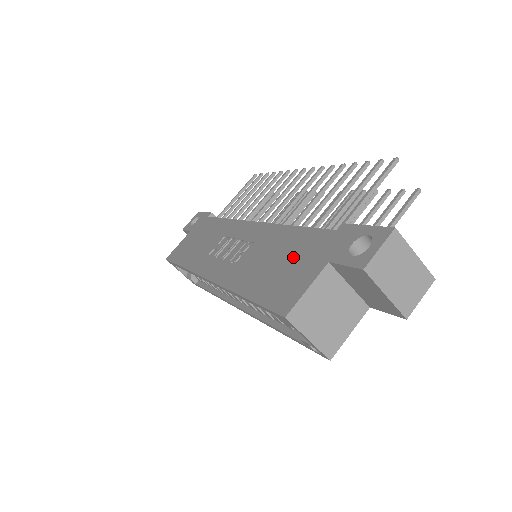
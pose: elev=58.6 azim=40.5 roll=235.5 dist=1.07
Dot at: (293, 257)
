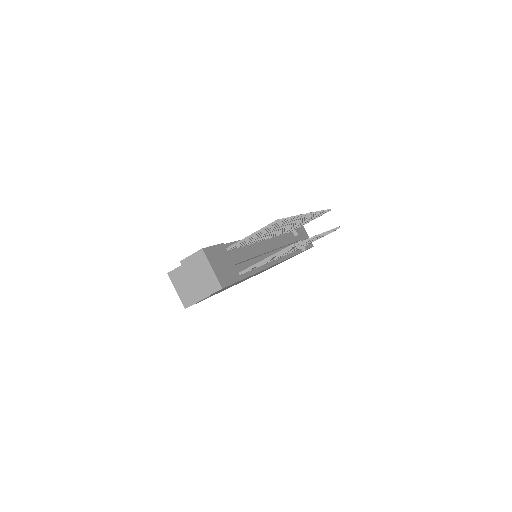
Dot at: occluded
